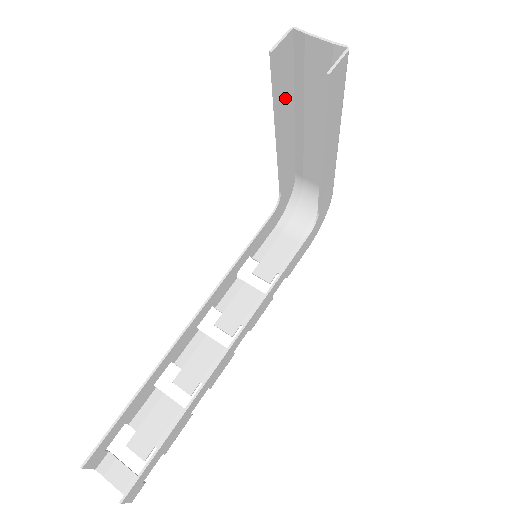
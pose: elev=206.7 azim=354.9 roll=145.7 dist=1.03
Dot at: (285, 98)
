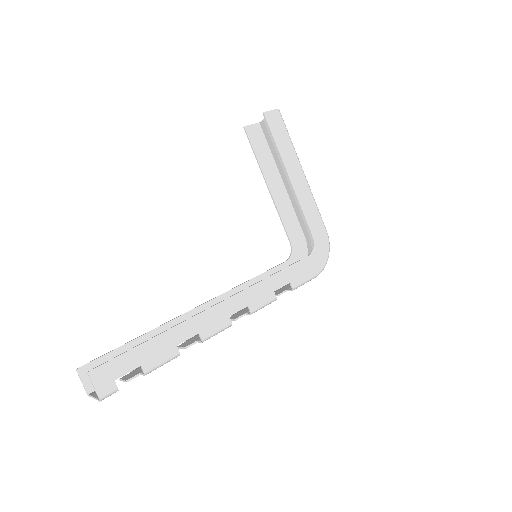
Dot at: (267, 162)
